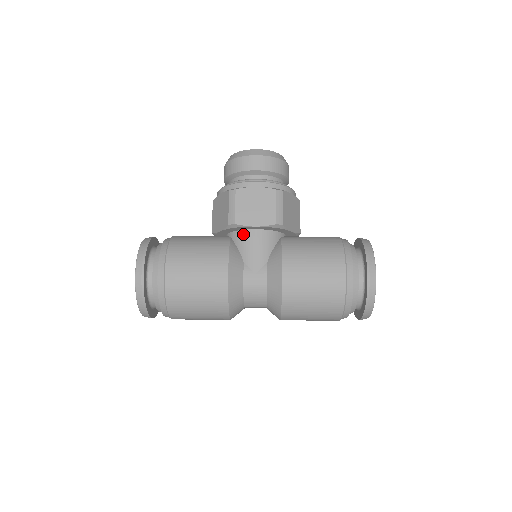
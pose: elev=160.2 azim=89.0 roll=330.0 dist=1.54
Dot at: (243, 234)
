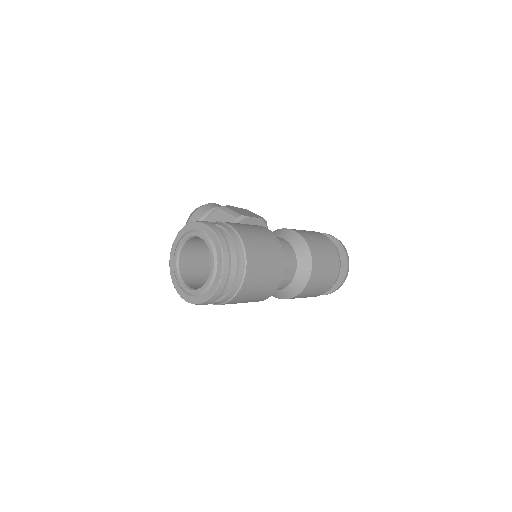
Dot at: occluded
